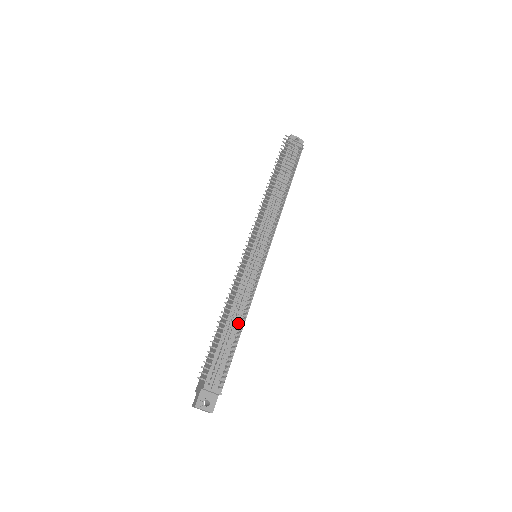
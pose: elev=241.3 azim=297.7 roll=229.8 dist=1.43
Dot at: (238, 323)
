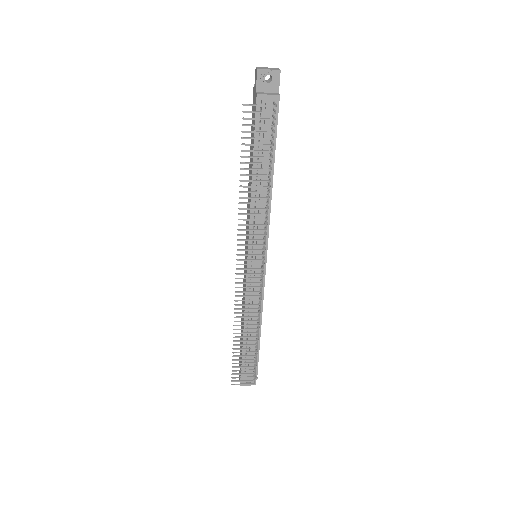
Dot at: occluded
